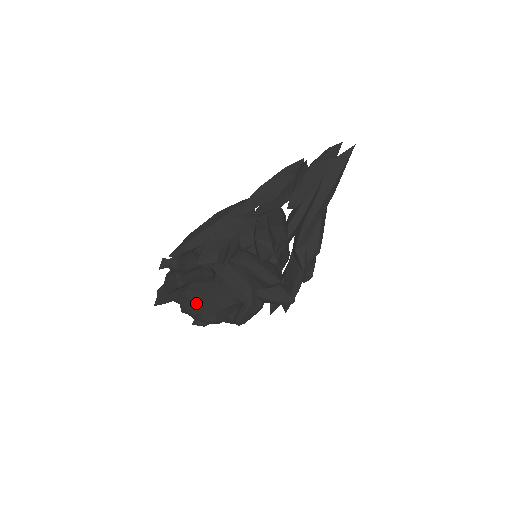
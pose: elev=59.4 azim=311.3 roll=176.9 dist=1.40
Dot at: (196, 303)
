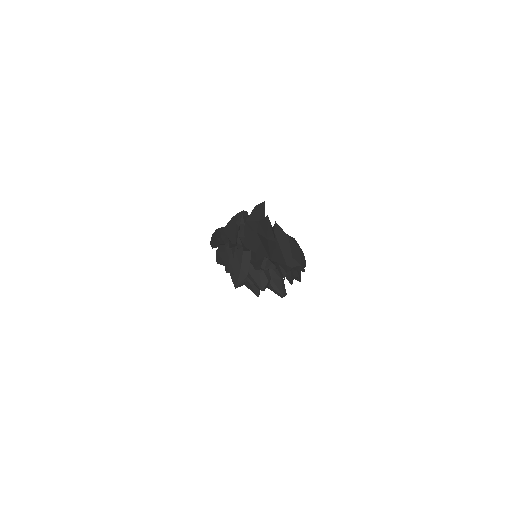
Dot at: occluded
